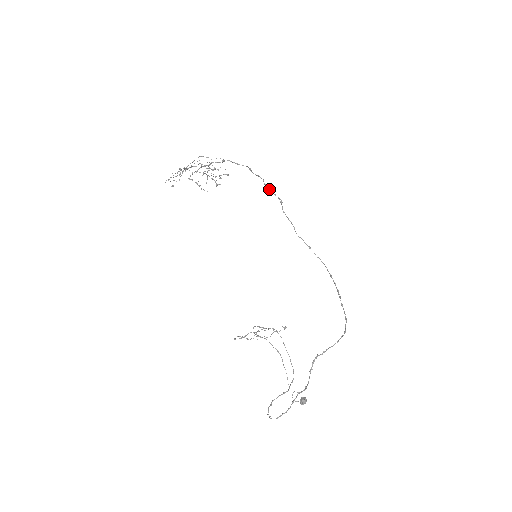
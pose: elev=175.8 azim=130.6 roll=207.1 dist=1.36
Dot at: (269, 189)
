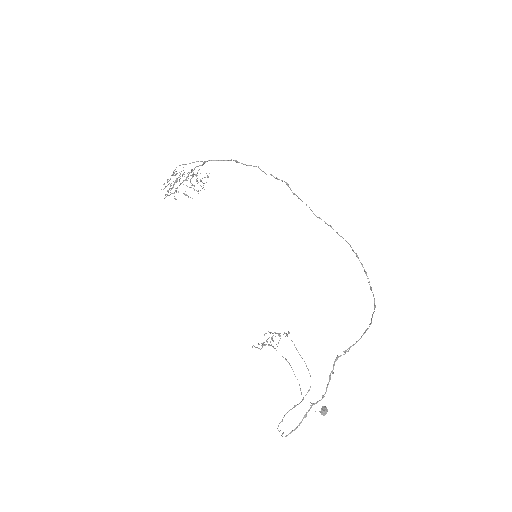
Dot at: occluded
